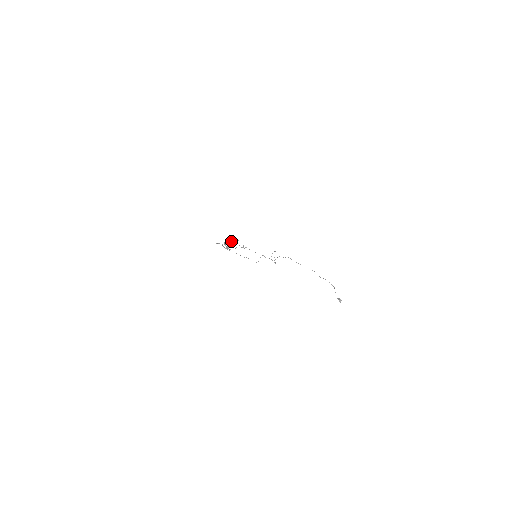
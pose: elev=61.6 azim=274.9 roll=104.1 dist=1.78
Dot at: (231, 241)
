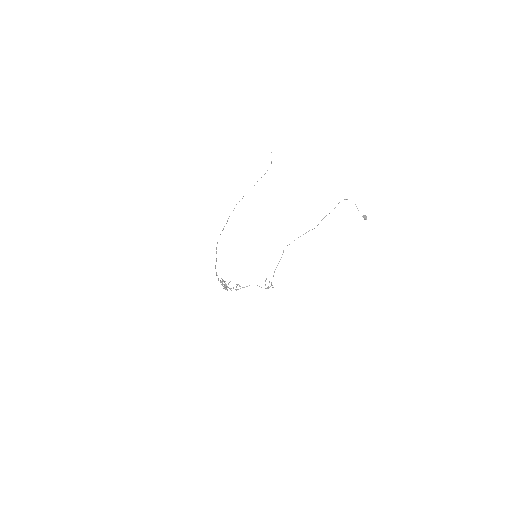
Dot at: (224, 285)
